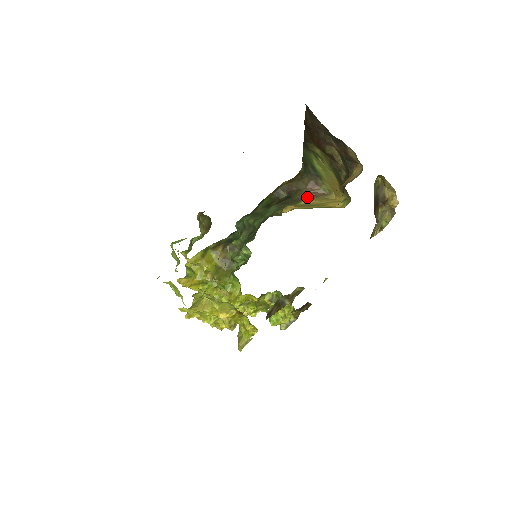
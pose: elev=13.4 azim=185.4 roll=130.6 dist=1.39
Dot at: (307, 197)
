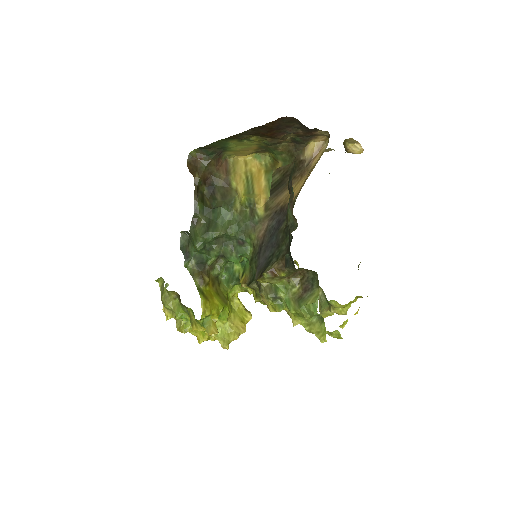
Dot at: (228, 176)
